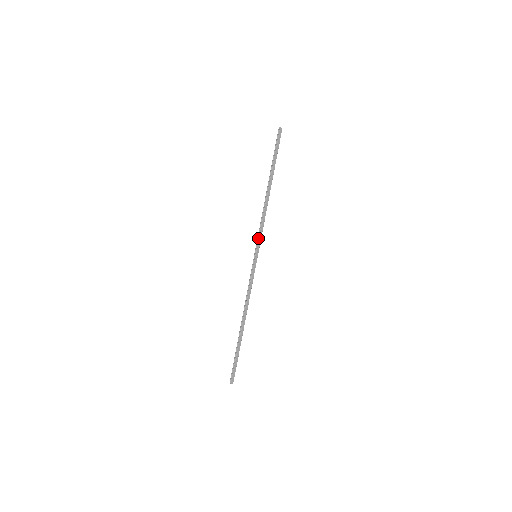
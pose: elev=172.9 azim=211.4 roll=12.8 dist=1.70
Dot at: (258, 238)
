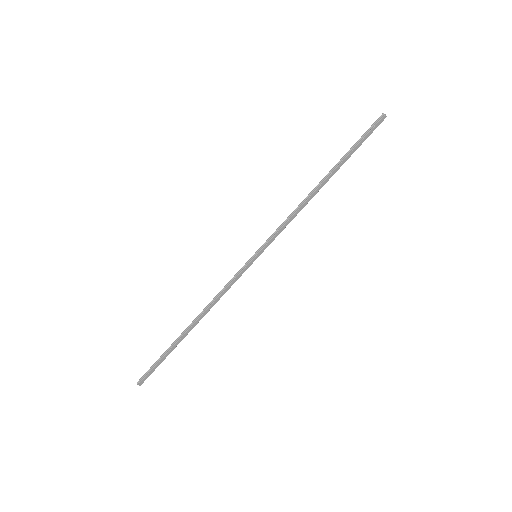
Dot at: (272, 236)
